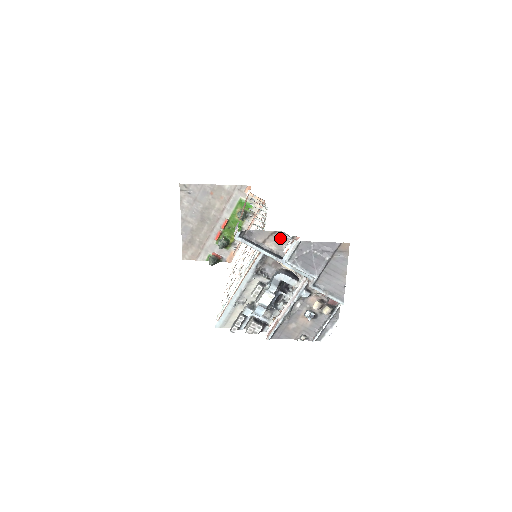
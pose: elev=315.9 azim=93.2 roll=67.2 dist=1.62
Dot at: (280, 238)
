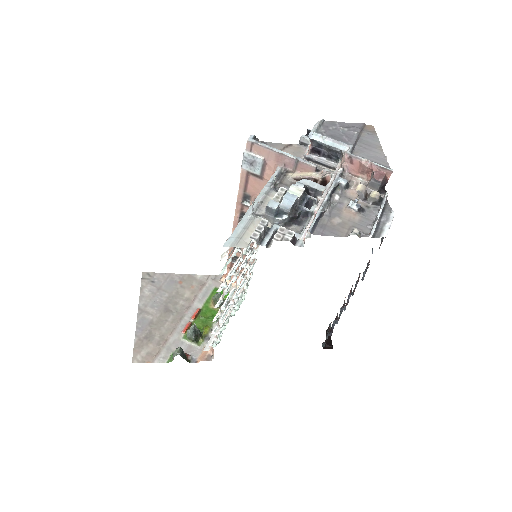
Dot at: (297, 150)
